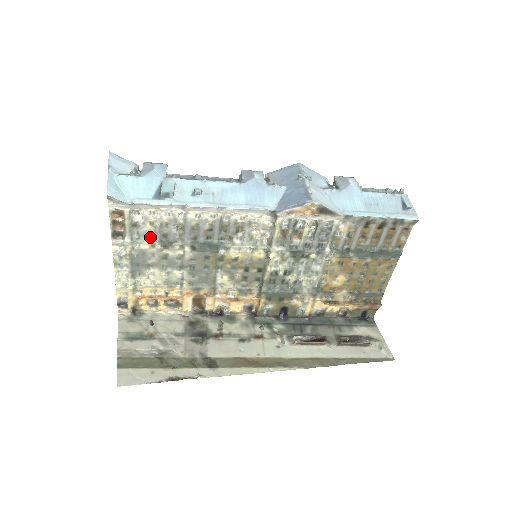
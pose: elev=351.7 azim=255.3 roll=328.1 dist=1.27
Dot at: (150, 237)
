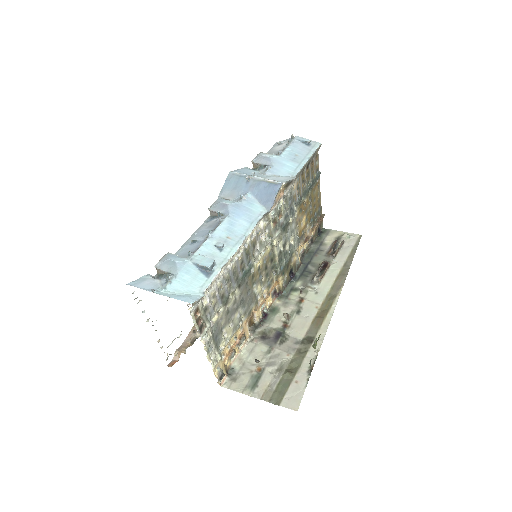
Dot at: (215, 308)
